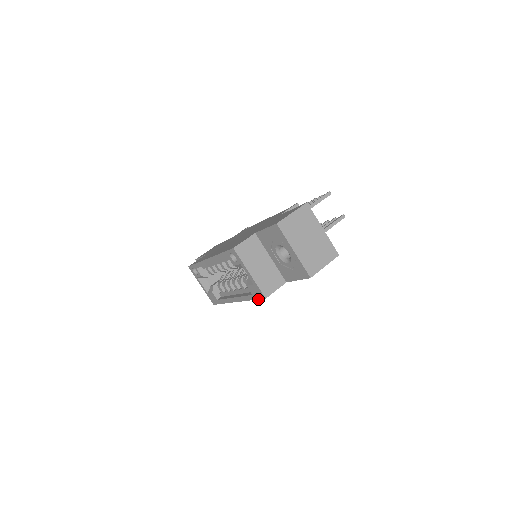
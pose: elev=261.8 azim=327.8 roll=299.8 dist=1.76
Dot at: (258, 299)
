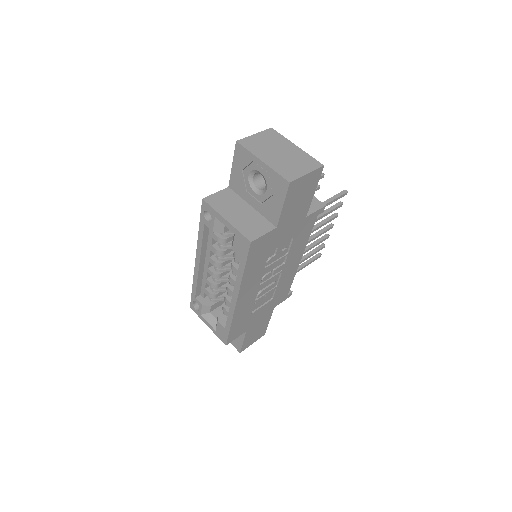
Dot at: (247, 256)
